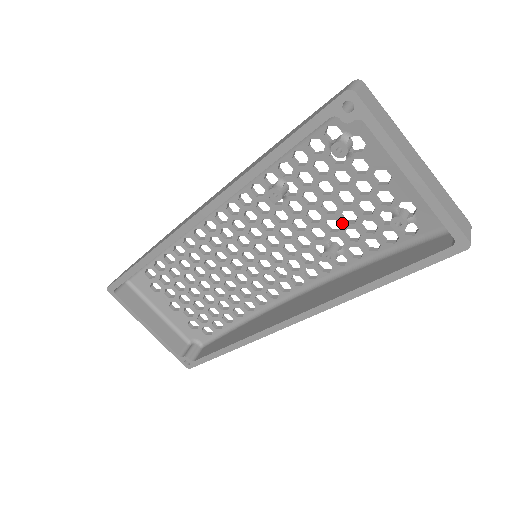
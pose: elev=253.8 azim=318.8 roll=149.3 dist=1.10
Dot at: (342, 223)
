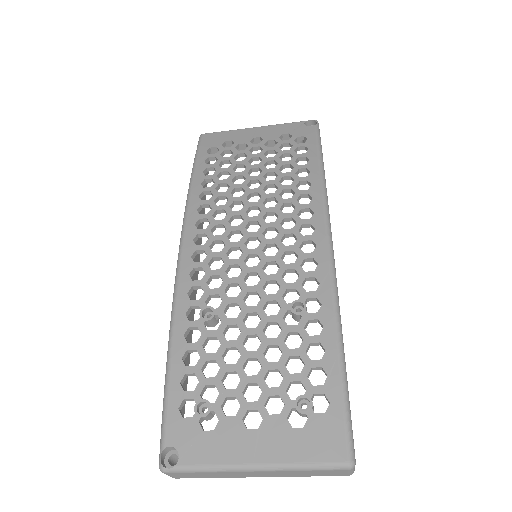
Dot at: (276, 344)
